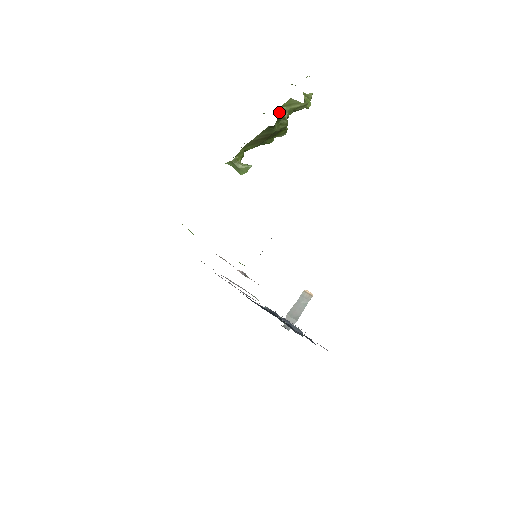
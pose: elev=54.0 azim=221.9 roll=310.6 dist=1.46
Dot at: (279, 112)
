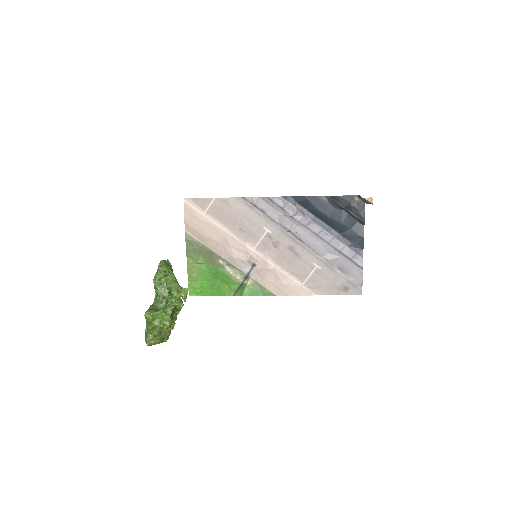
Dot at: occluded
